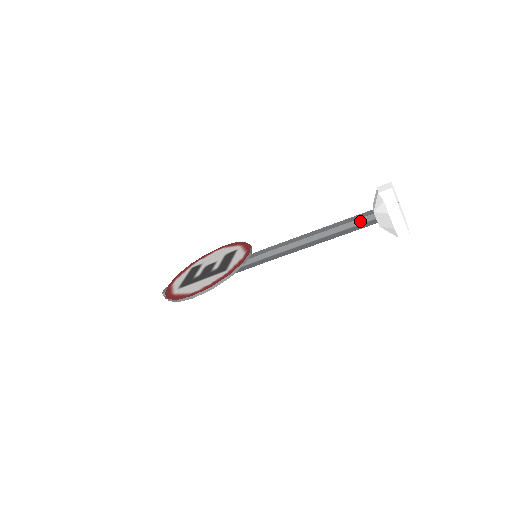
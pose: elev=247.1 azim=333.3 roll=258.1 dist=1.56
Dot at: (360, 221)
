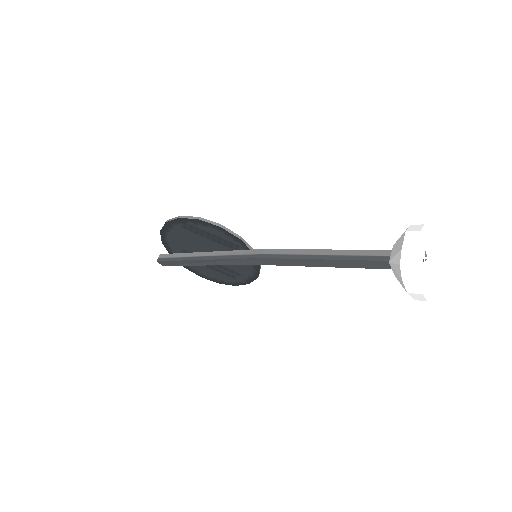
Dot at: (374, 253)
